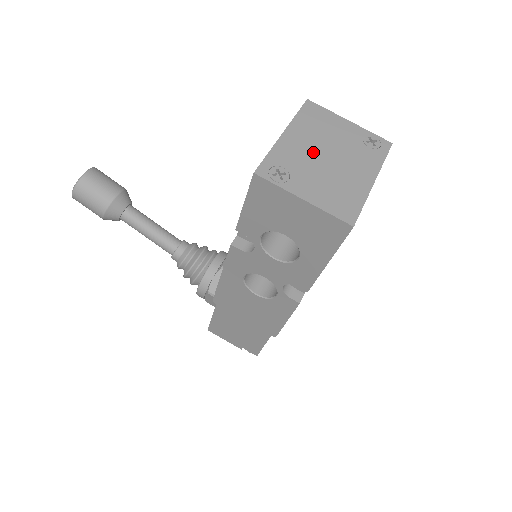
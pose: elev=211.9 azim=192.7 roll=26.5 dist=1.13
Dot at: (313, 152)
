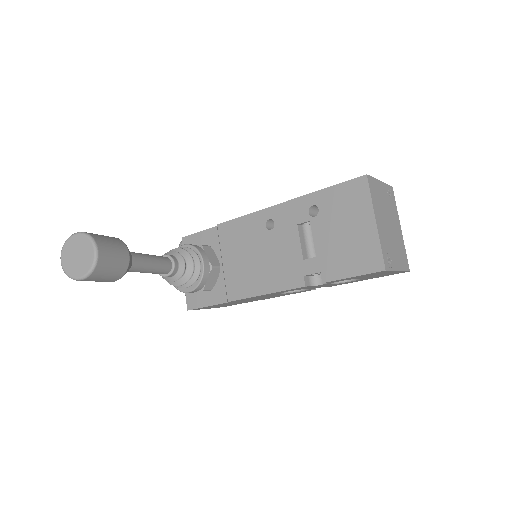
Dot at: (386, 227)
